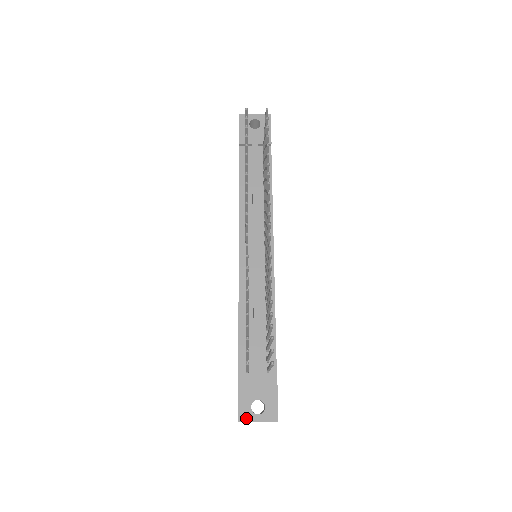
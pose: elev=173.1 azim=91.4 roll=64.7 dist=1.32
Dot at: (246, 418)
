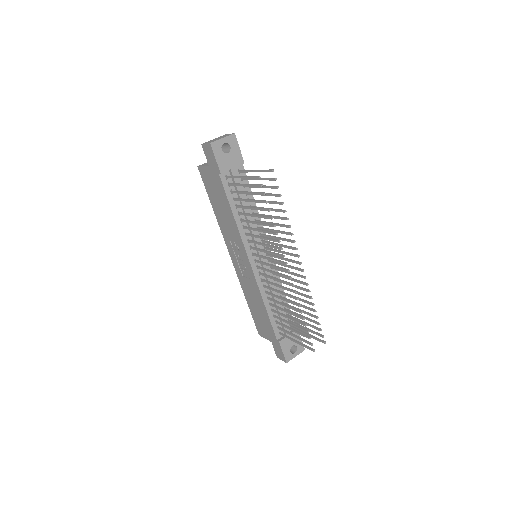
Dot at: (290, 359)
